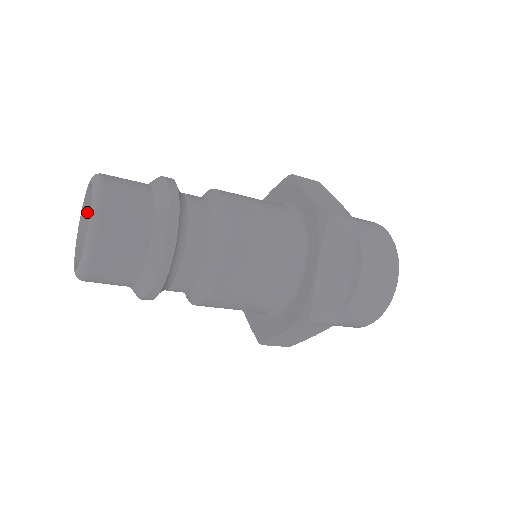
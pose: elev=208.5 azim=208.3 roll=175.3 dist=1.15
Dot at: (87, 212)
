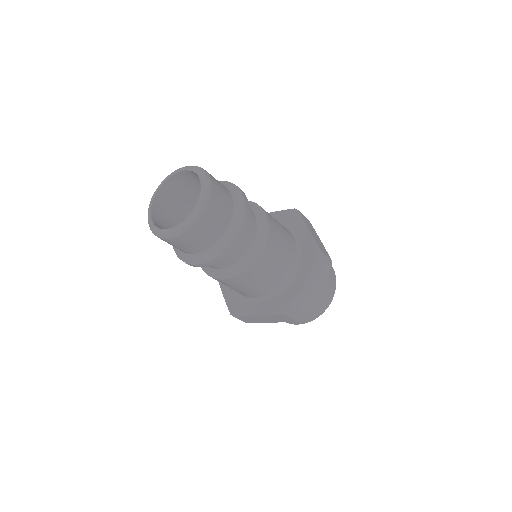
Dot at: (167, 184)
